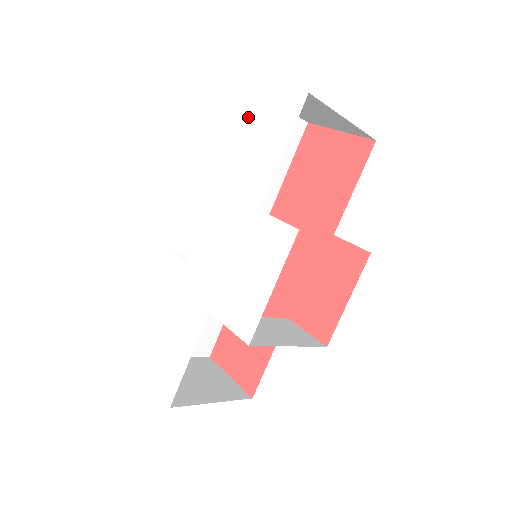
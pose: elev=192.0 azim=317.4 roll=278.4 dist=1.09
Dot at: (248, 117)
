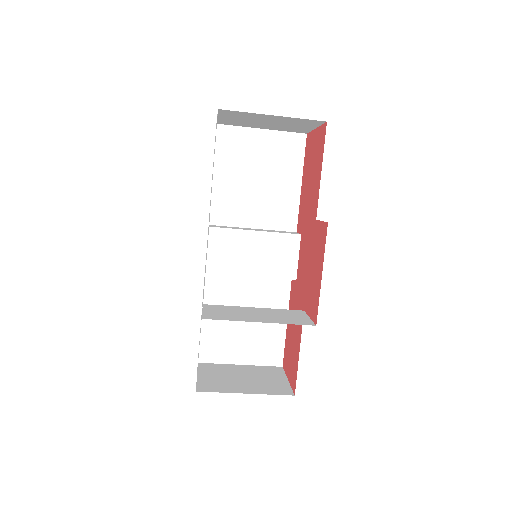
Dot at: occluded
